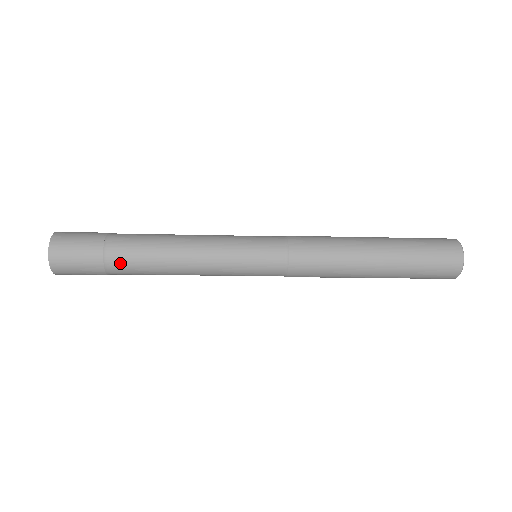
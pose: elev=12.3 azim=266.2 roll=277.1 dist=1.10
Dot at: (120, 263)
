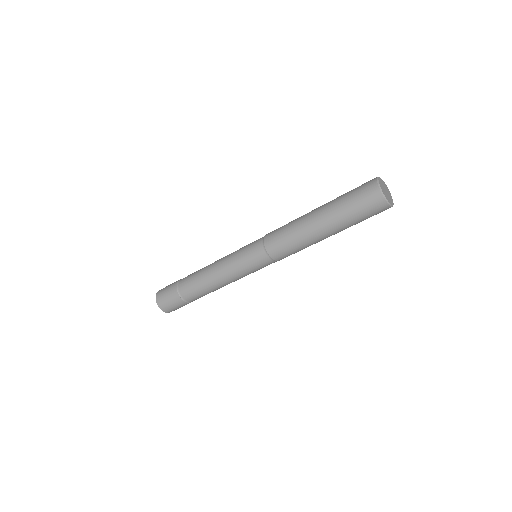
Dot at: (188, 294)
